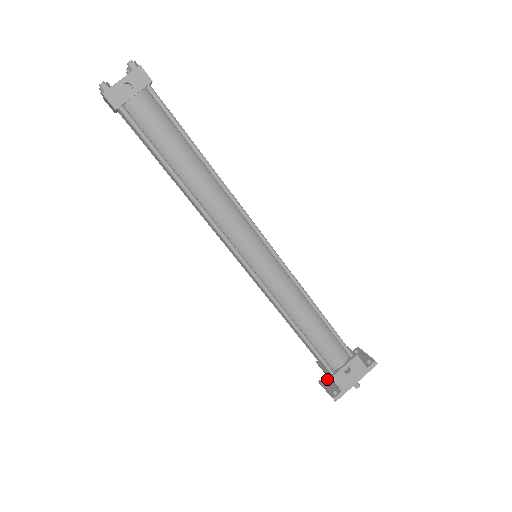
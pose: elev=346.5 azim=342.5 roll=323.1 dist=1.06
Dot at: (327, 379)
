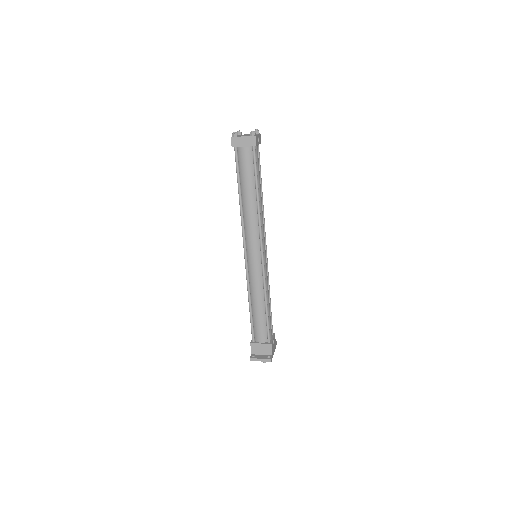
Dot at: (255, 355)
